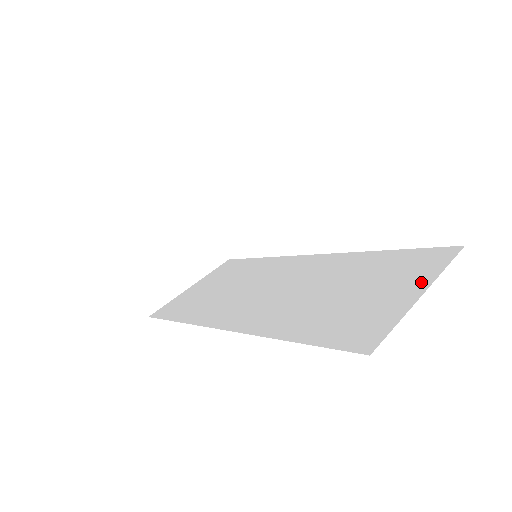
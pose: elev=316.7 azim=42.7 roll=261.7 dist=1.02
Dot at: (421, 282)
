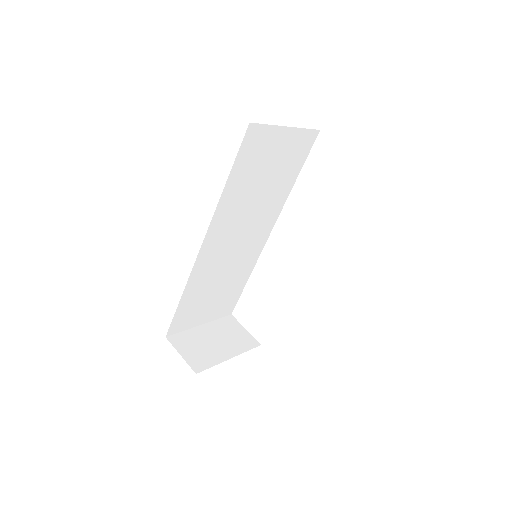
Dot at: occluded
